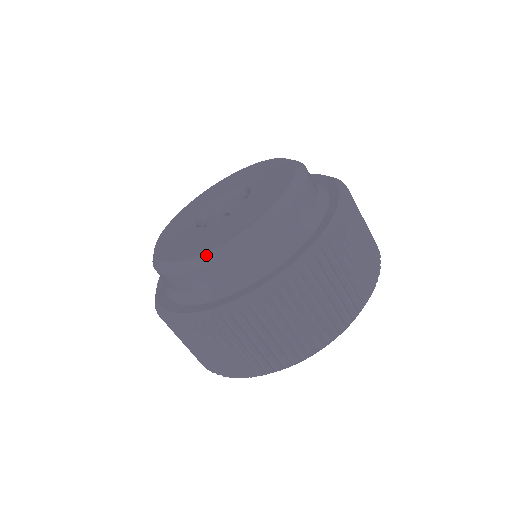
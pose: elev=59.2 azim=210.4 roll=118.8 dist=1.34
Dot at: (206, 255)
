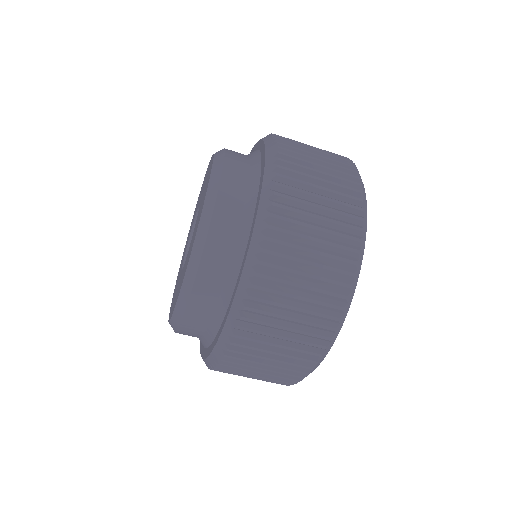
Dot at: (197, 240)
